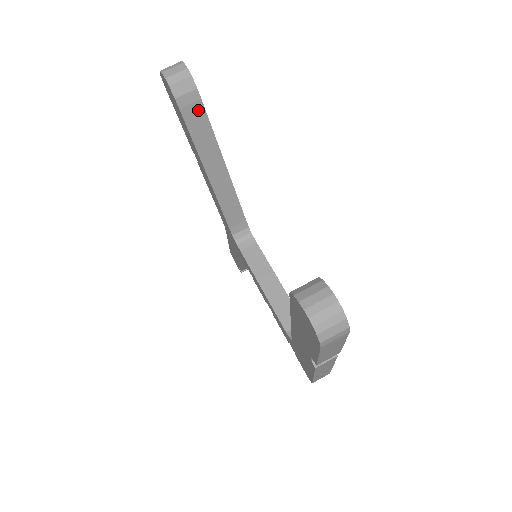
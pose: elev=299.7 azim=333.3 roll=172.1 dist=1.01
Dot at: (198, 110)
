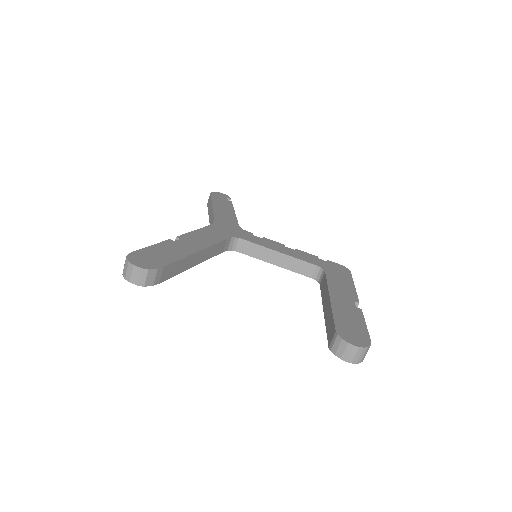
Dot at: (166, 270)
